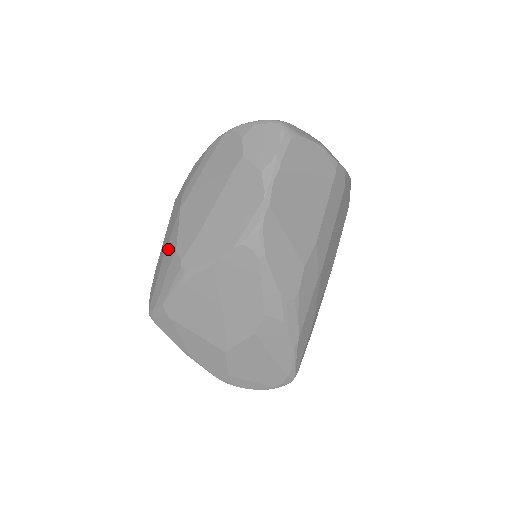
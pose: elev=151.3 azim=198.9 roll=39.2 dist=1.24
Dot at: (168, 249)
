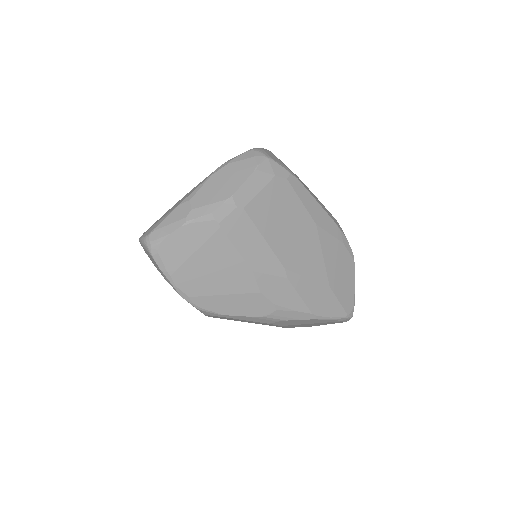
Dot at: occluded
